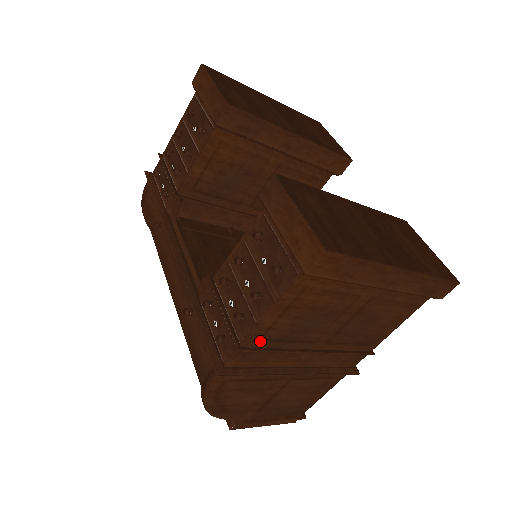
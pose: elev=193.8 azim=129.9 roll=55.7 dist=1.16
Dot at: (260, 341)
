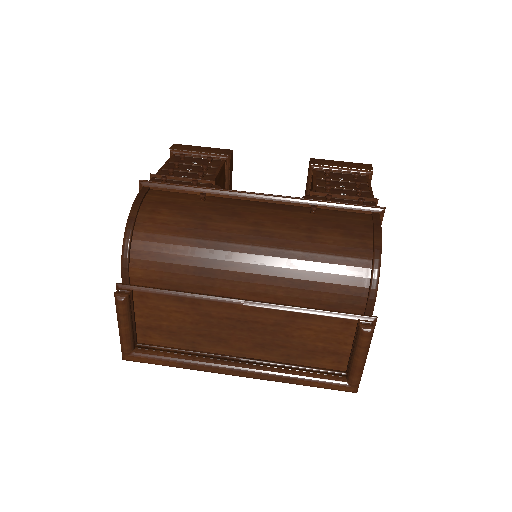
Dot at: occluded
